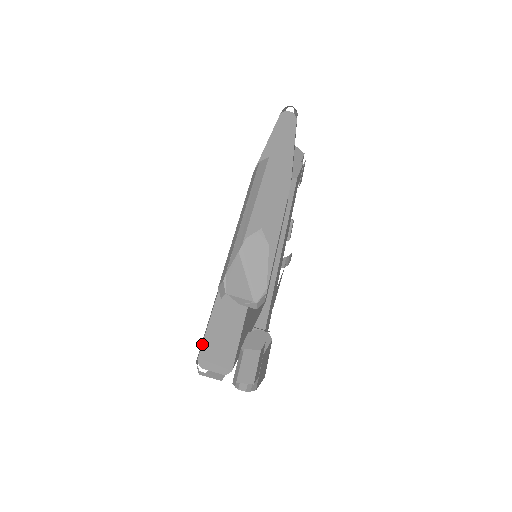
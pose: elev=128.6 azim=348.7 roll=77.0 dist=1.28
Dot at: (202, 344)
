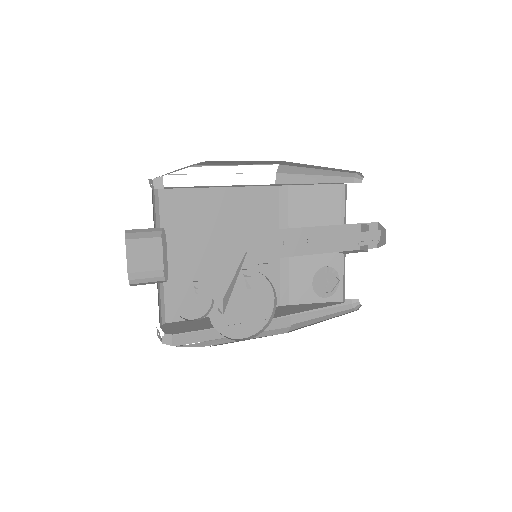
Dot at: (182, 321)
